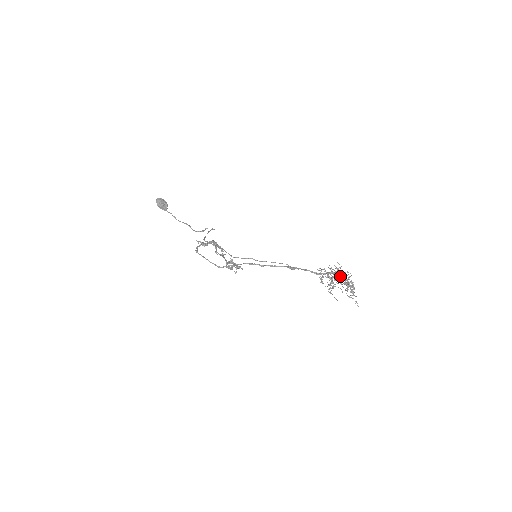
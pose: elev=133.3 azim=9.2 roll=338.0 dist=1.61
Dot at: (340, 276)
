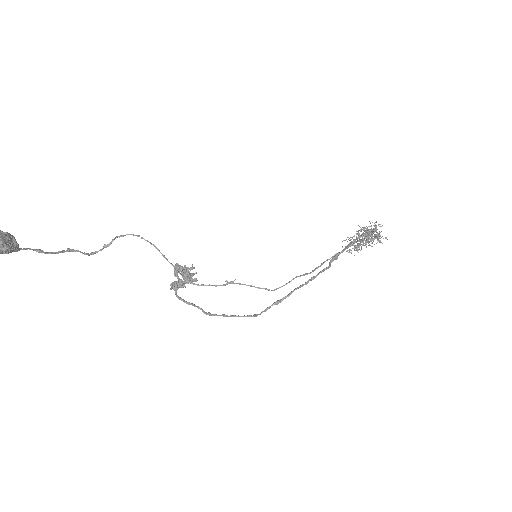
Dot at: (379, 236)
